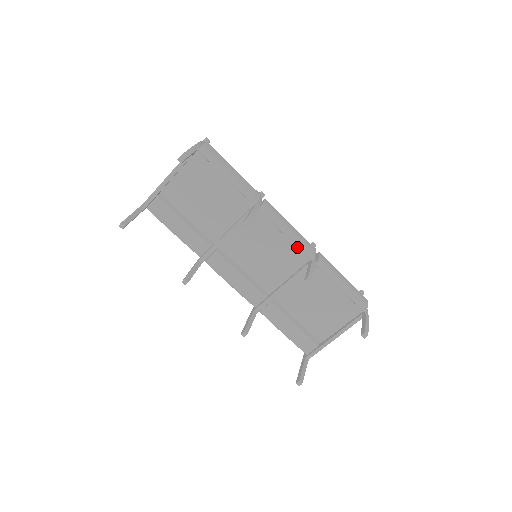
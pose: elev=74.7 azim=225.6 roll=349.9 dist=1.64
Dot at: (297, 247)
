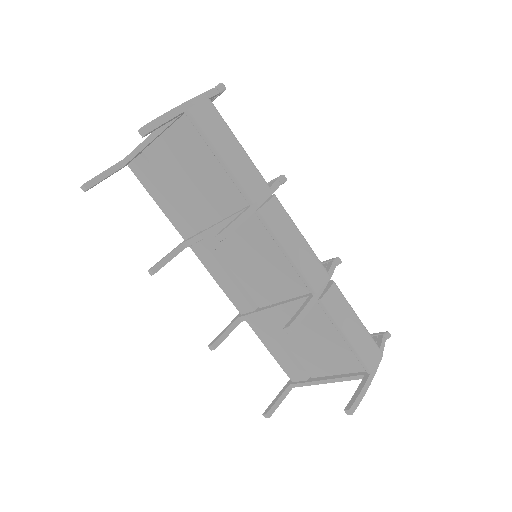
Dot at: (298, 273)
